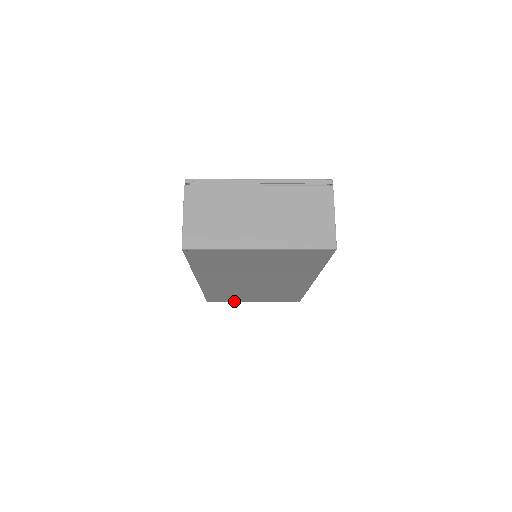
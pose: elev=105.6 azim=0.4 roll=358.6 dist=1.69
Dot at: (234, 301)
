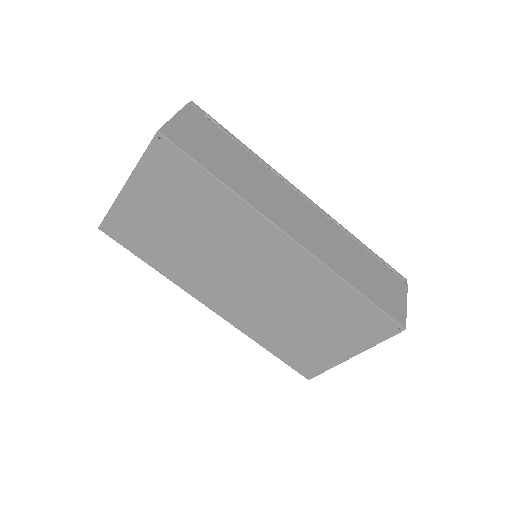
Dot at: (330, 364)
